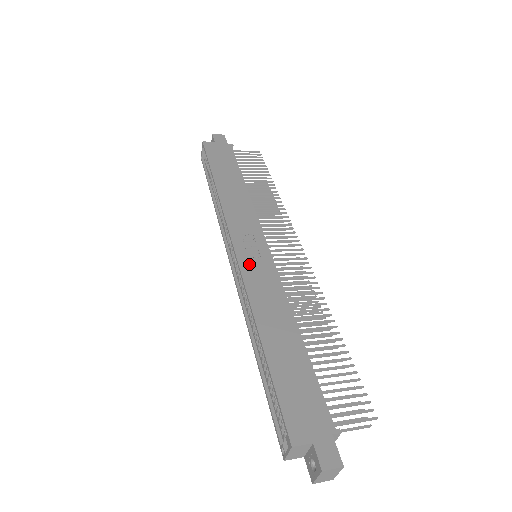
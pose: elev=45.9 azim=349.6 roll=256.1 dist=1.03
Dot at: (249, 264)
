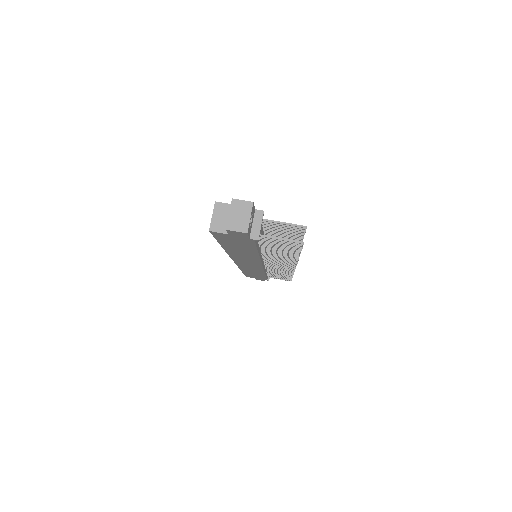
Dot at: occluded
